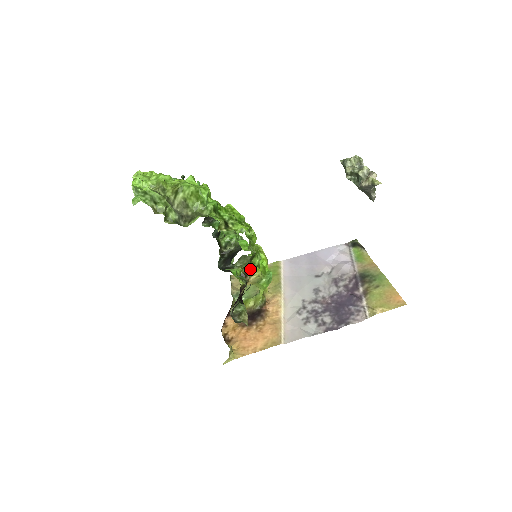
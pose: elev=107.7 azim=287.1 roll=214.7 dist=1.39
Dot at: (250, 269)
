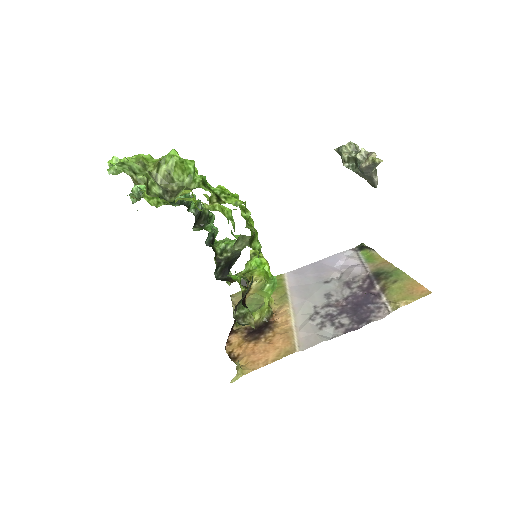
Dot at: (251, 275)
